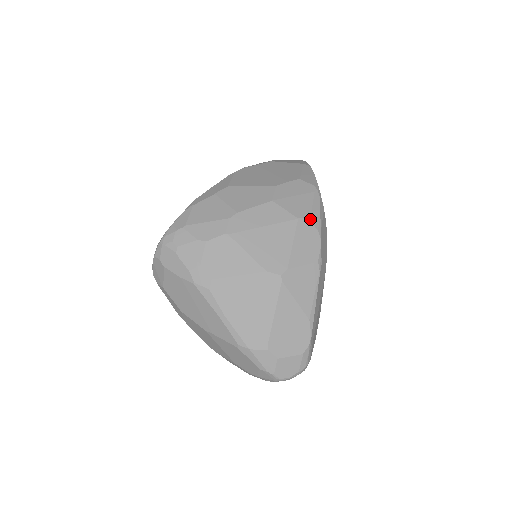
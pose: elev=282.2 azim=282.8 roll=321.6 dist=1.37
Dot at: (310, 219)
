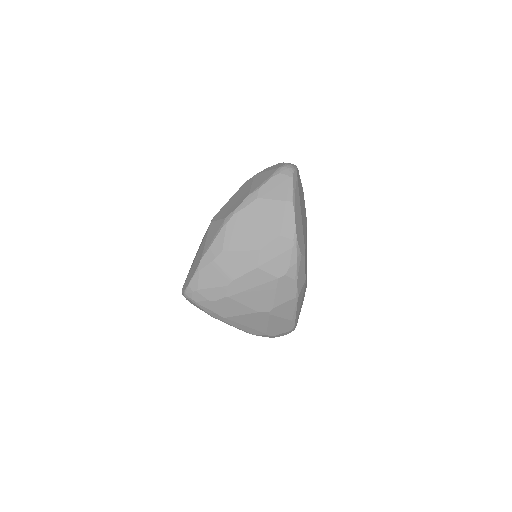
Dot at: (288, 275)
